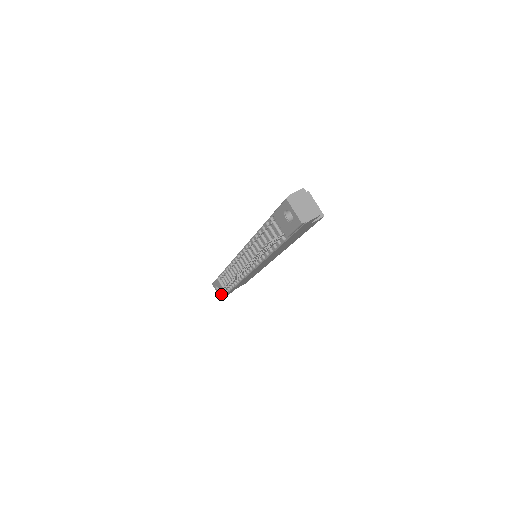
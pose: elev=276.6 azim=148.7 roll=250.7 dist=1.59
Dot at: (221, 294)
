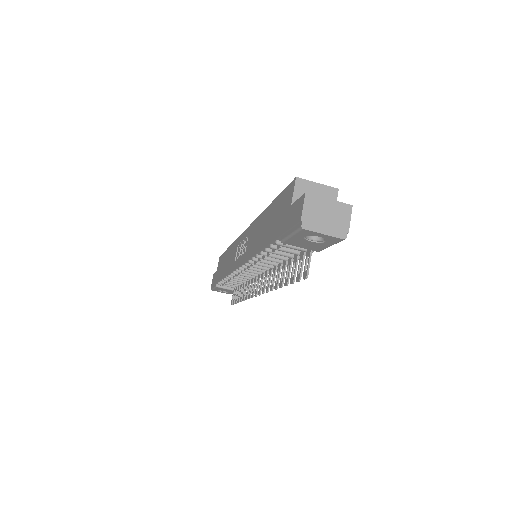
Dot at: (230, 293)
